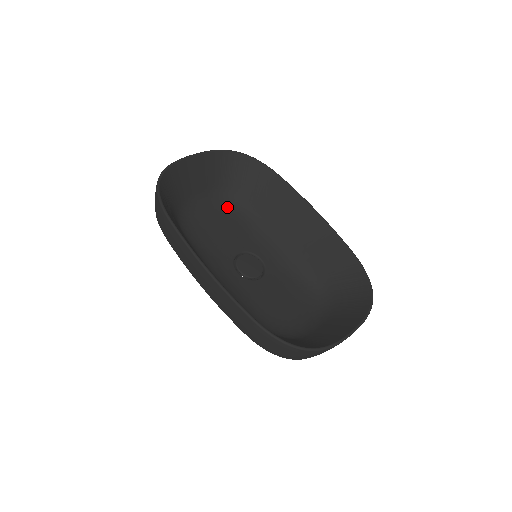
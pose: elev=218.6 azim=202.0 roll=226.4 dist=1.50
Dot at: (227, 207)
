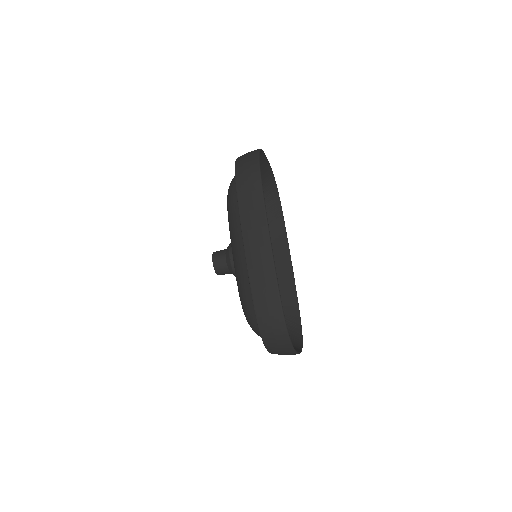
Dot at: occluded
